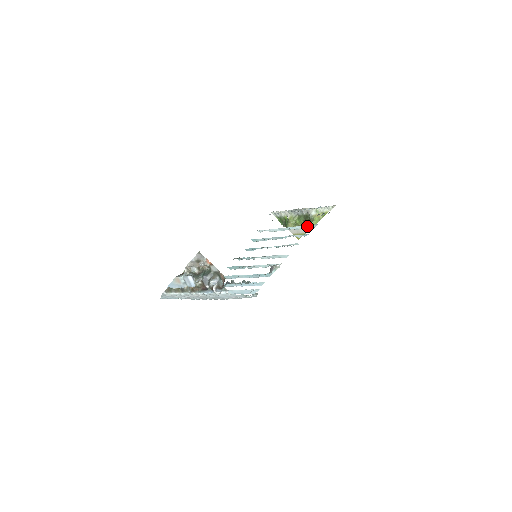
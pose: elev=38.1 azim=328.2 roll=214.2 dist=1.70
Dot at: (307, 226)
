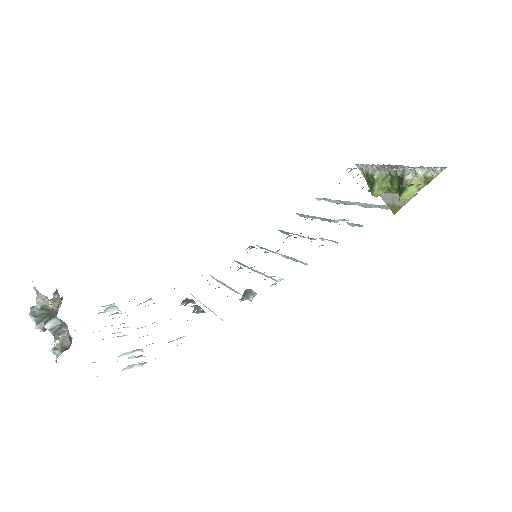
Dot at: (375, 205)
